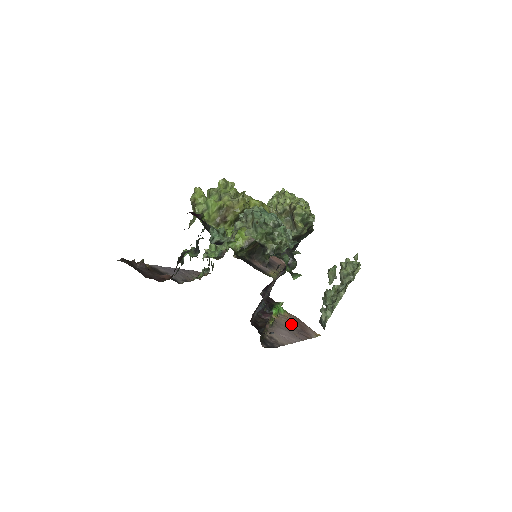
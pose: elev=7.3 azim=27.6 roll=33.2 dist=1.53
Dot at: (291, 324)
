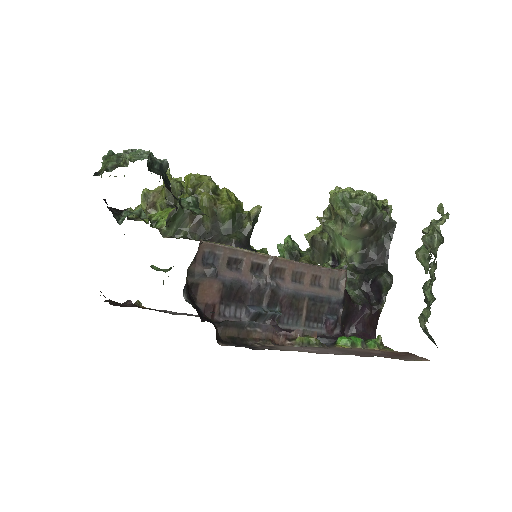
Dot at: (367, 351)
